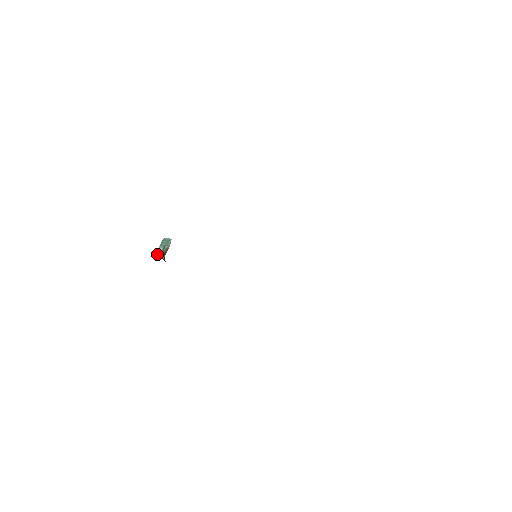
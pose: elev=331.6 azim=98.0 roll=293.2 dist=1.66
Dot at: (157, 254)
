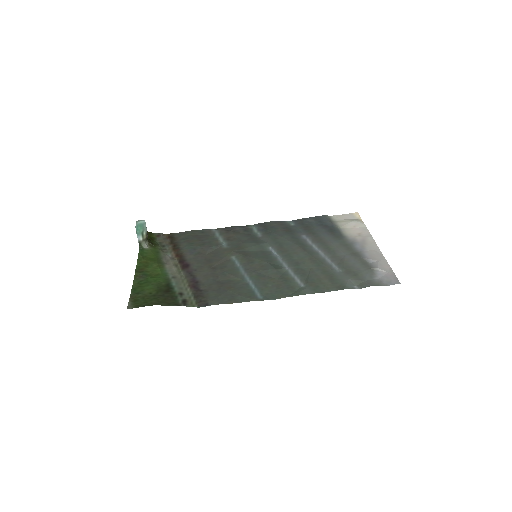
Dot at: (140, 247)
